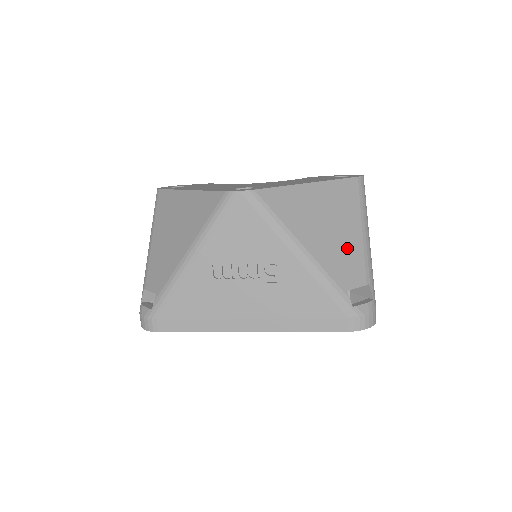
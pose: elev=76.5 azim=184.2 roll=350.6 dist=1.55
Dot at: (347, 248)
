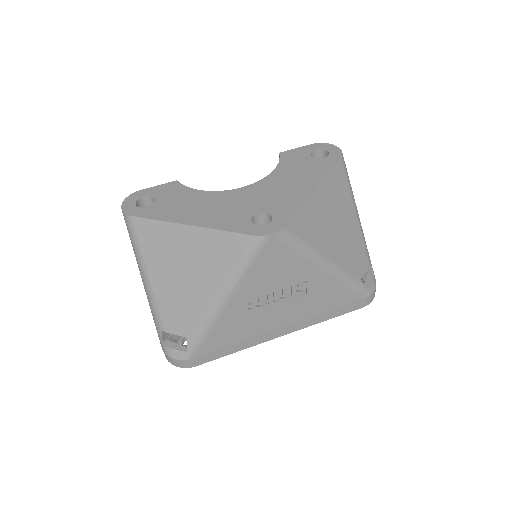
Dot at: (352, 239)
